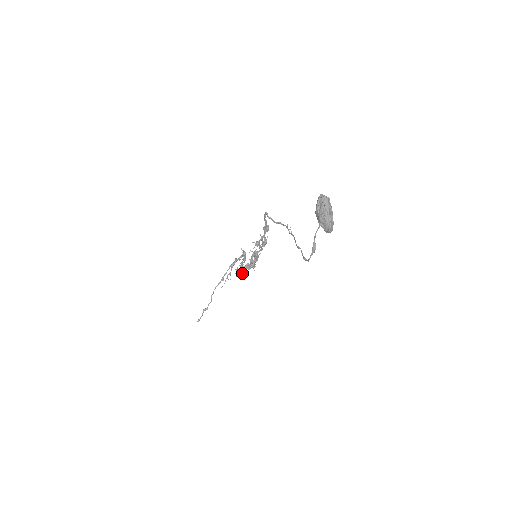
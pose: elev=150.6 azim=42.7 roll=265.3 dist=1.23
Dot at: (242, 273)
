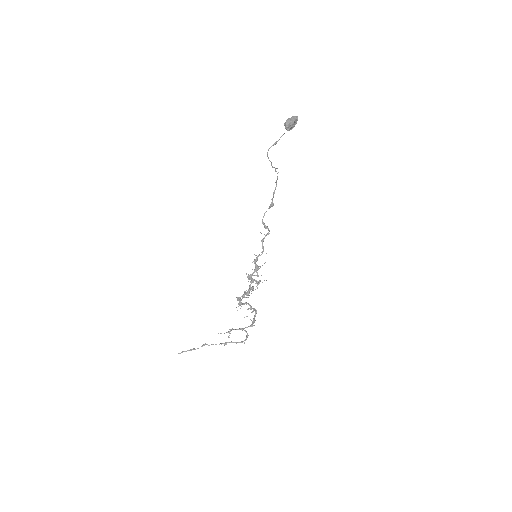
Dot at: (240, 299)
